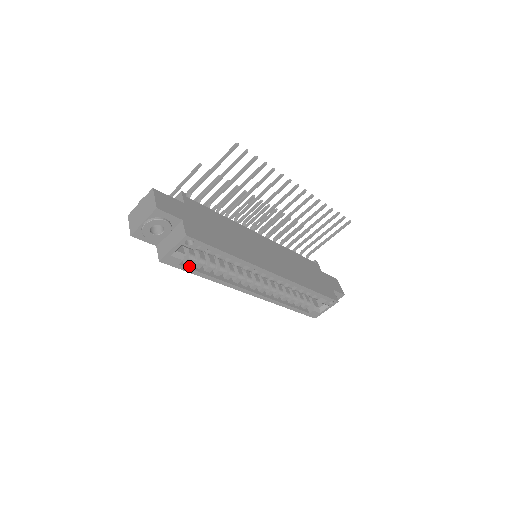
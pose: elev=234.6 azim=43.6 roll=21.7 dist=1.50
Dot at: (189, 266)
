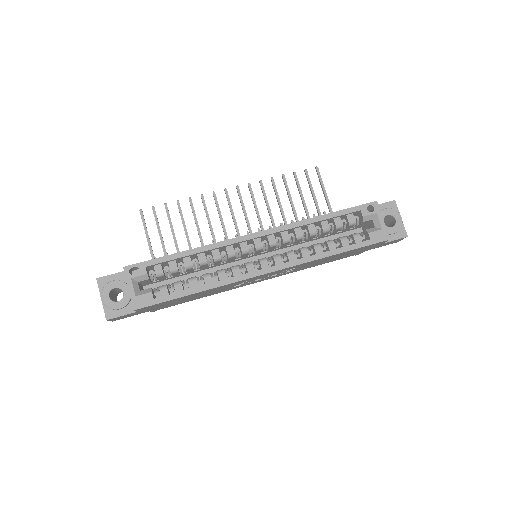
Dot at: (169, 295)
